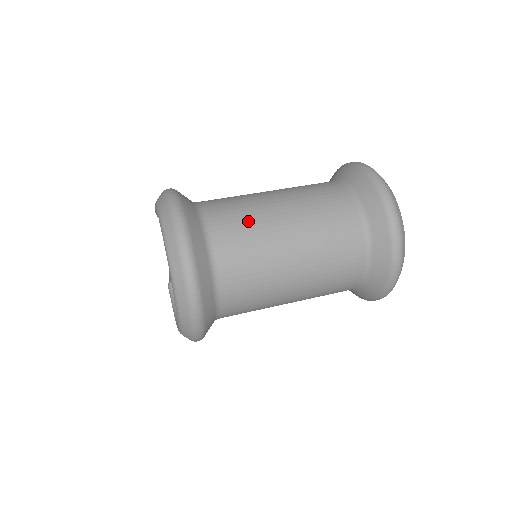
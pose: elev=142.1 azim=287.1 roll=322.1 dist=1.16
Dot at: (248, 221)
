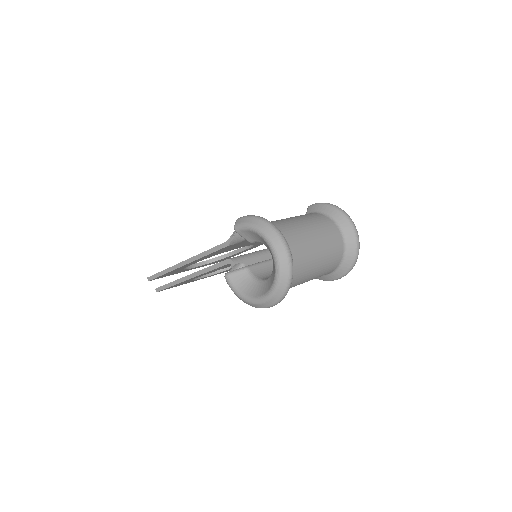
Dot at: (301, 237)
